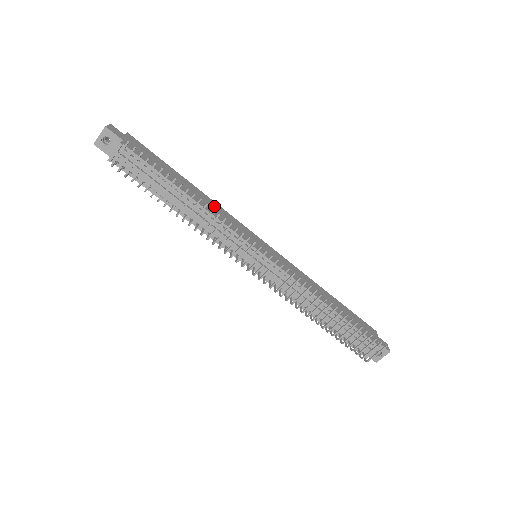
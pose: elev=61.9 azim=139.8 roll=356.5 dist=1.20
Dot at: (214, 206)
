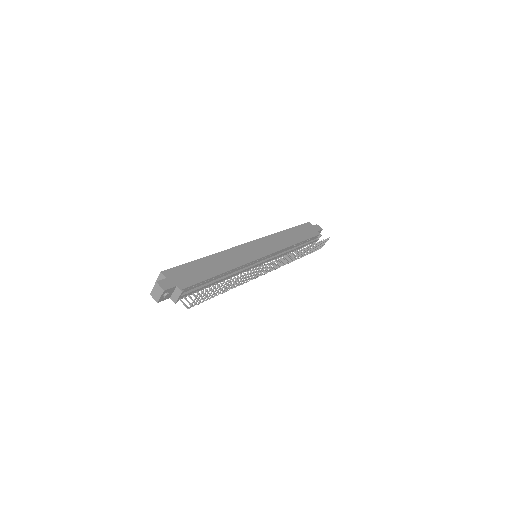
Dot at: (227, 257)
